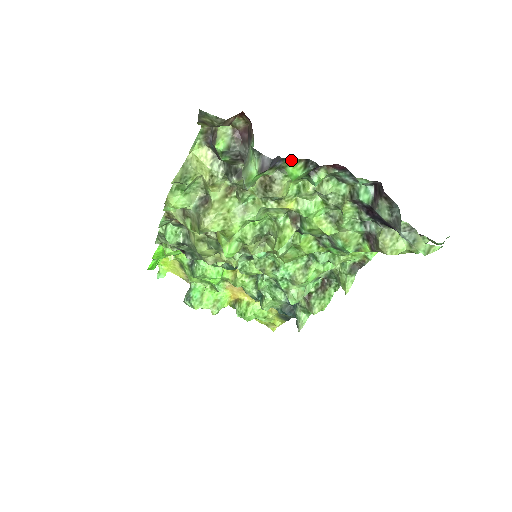
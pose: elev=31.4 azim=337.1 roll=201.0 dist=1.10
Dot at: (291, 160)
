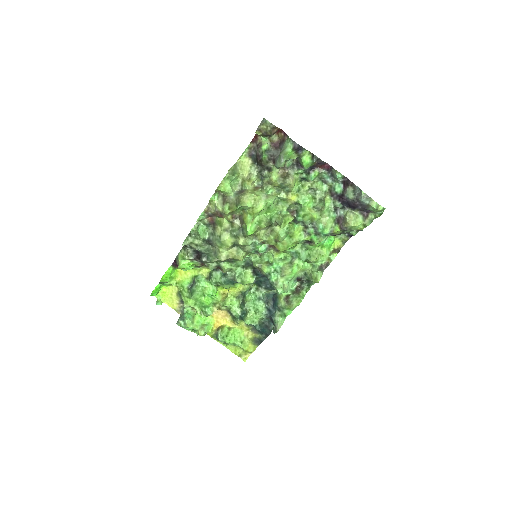
Dot at: (306, 152)
